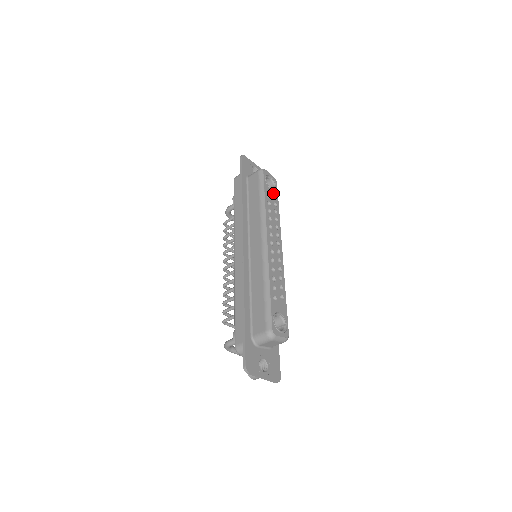
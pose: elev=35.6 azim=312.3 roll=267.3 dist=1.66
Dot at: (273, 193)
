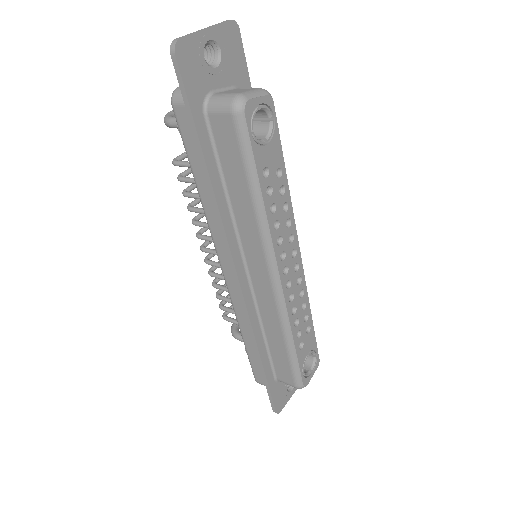
Dot at: (271, 148)
